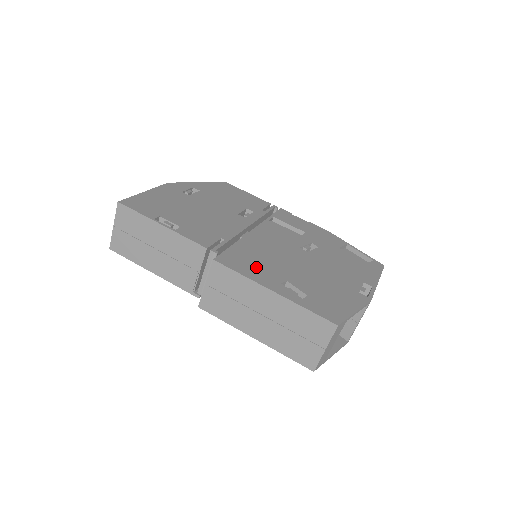
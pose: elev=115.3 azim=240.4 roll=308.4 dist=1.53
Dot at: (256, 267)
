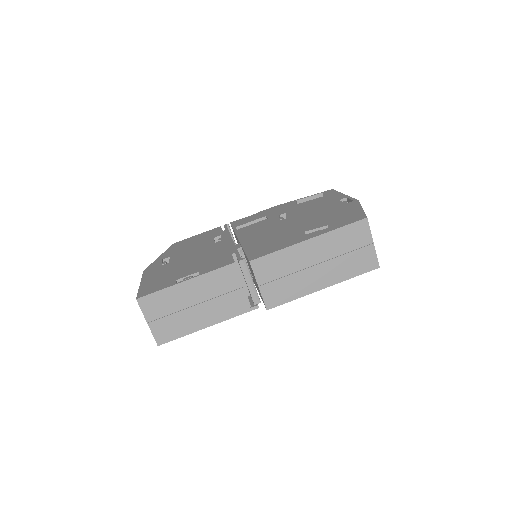
Dot at: (277, 243)
